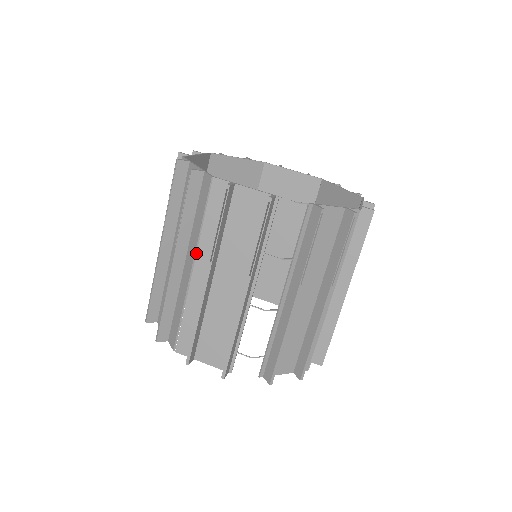
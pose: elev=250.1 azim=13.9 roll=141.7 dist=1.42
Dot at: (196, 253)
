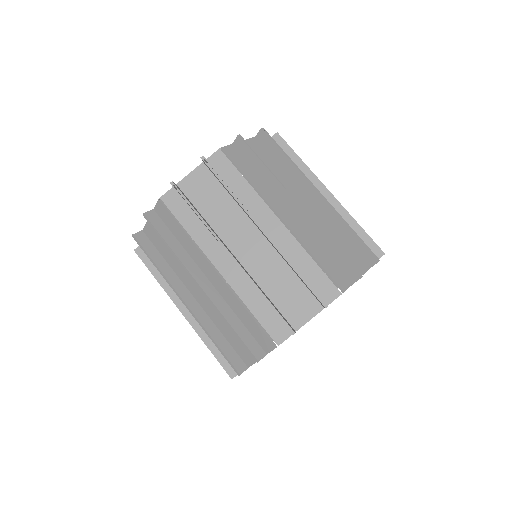
Dot at: (268, 204)
